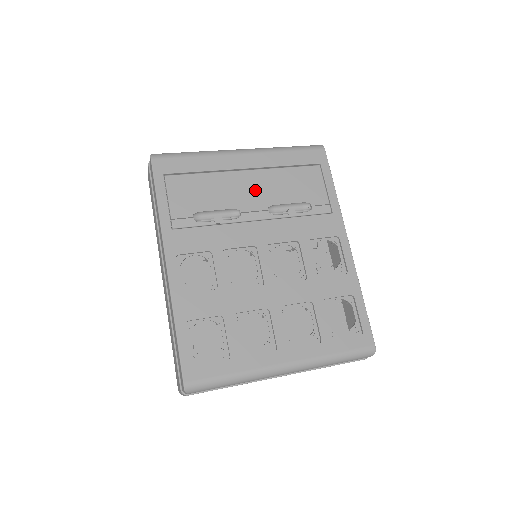
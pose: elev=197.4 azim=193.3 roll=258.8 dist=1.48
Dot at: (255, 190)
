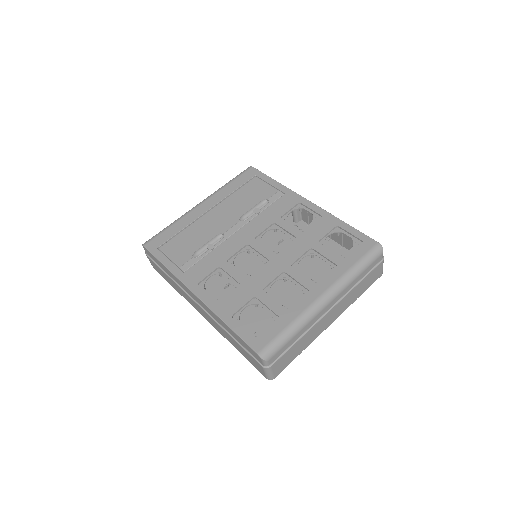
Dot at: (223, 216)
